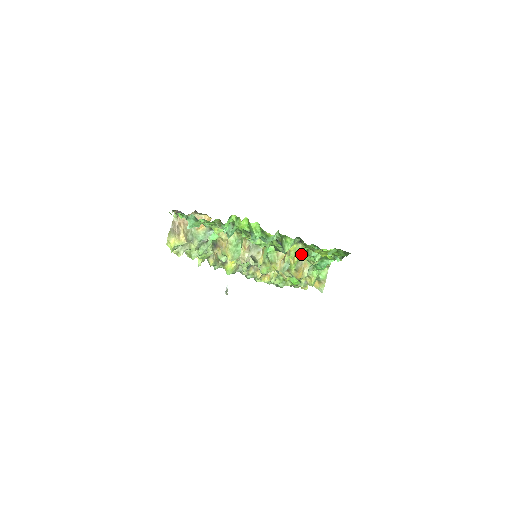
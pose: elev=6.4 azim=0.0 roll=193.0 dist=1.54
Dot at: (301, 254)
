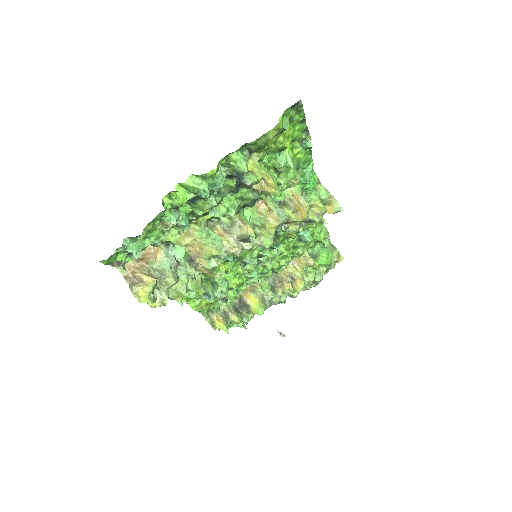
Dot at: (271, 175)
